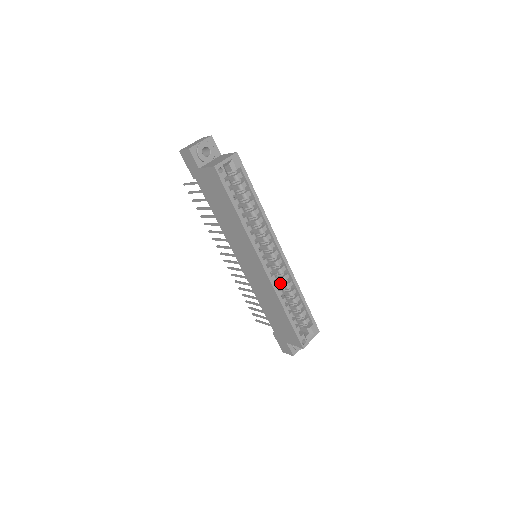
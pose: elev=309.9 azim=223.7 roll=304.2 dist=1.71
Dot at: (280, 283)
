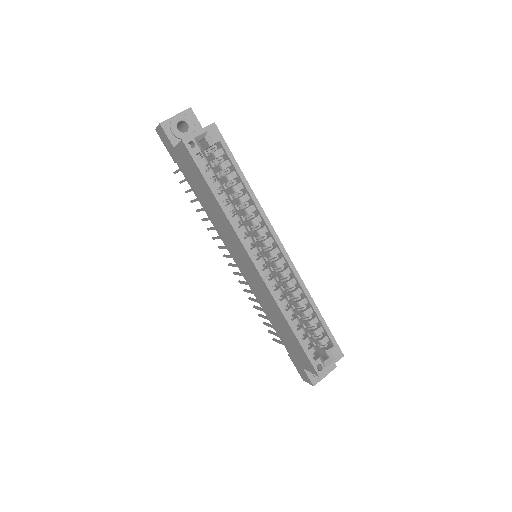
Dot at: (286, 290)
